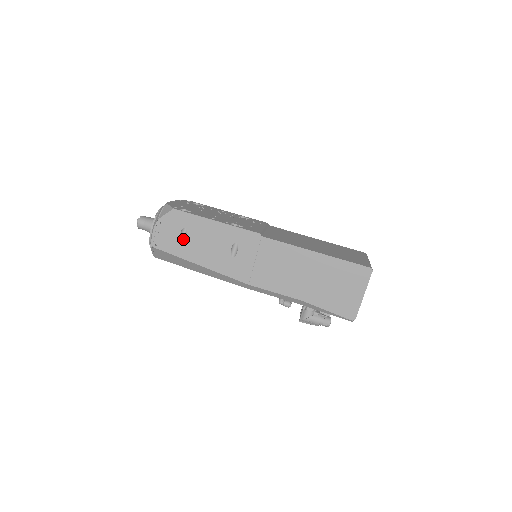
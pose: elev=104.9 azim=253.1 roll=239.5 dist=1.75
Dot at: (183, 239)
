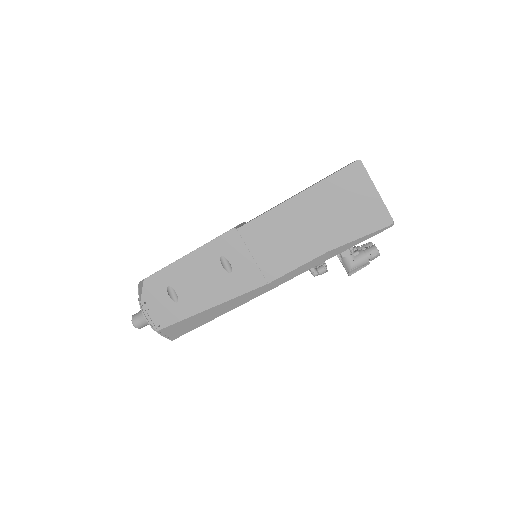
Dot at: (176, 298)
